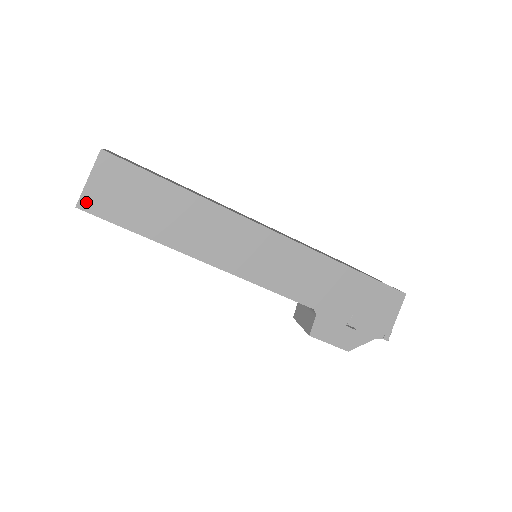
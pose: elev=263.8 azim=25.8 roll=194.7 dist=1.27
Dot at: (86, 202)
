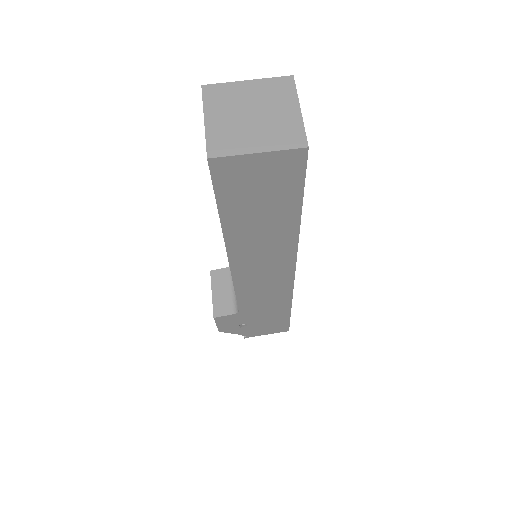
Dot at: (223, 164)
